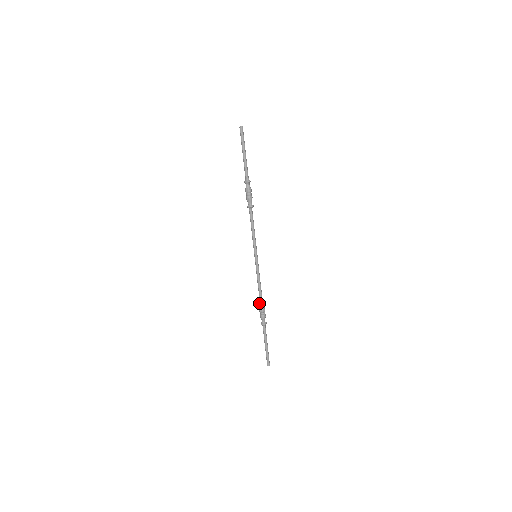
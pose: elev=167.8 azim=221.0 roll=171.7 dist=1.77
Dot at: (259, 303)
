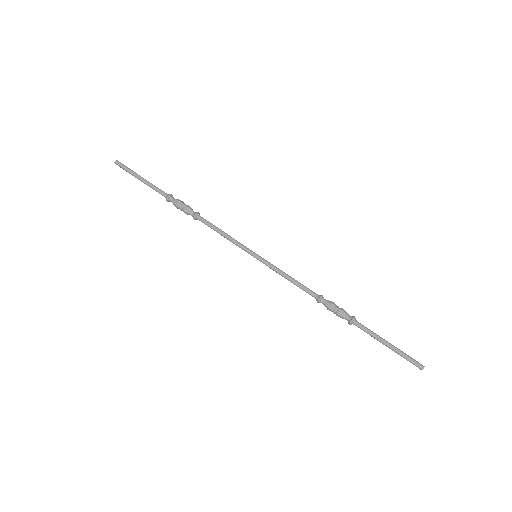
Dot at: occluded
